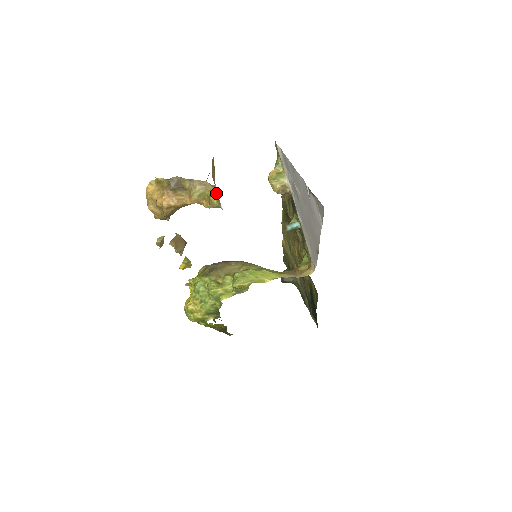
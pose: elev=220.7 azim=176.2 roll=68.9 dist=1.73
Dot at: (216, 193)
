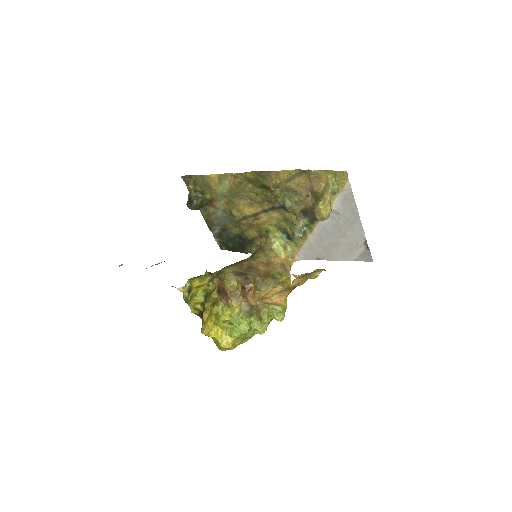
Dot at: occluded
